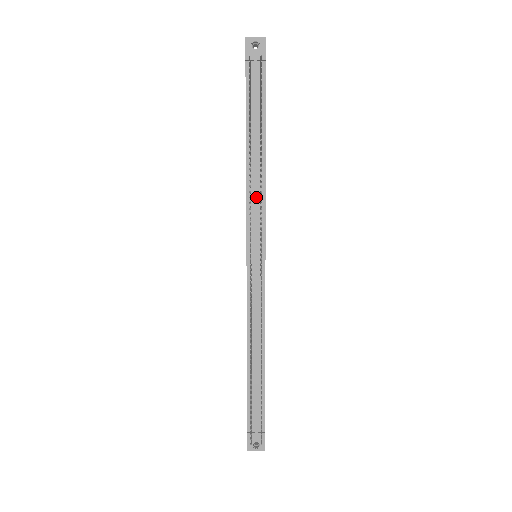
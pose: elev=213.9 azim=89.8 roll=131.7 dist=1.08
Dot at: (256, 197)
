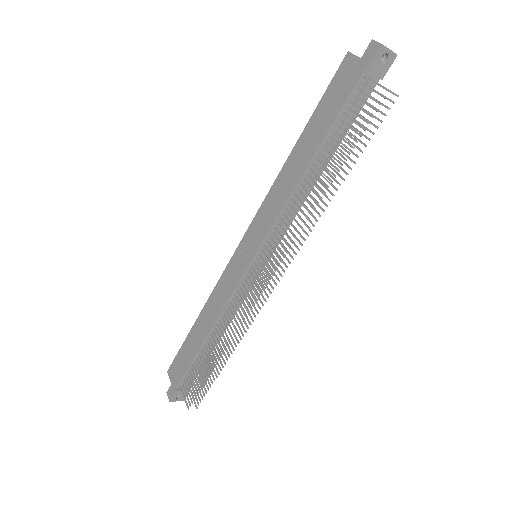
Dot at: (292, 212)
